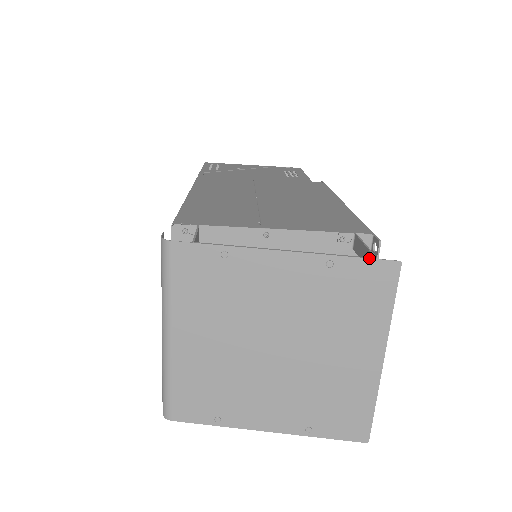
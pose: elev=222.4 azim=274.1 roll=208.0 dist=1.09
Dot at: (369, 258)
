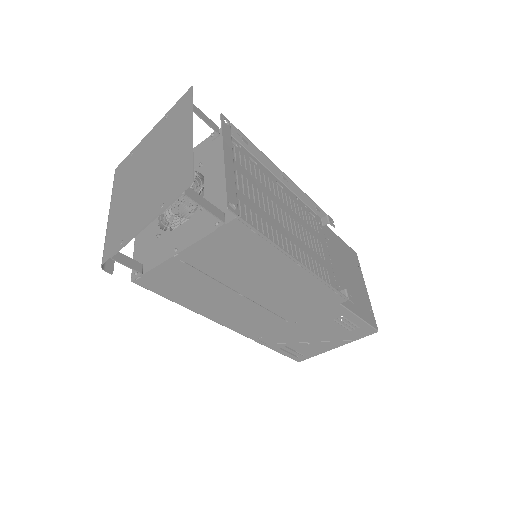
Dot at: (180, 99)
